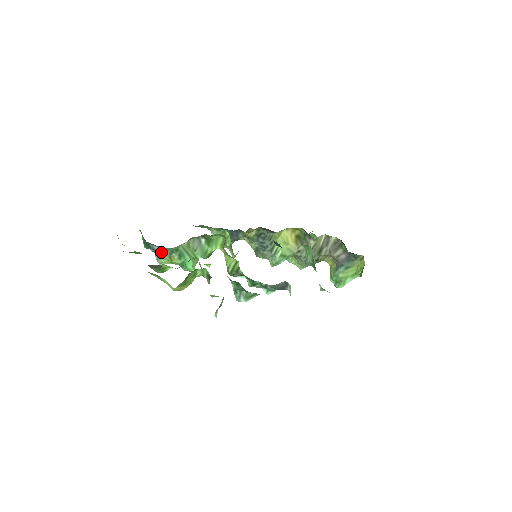
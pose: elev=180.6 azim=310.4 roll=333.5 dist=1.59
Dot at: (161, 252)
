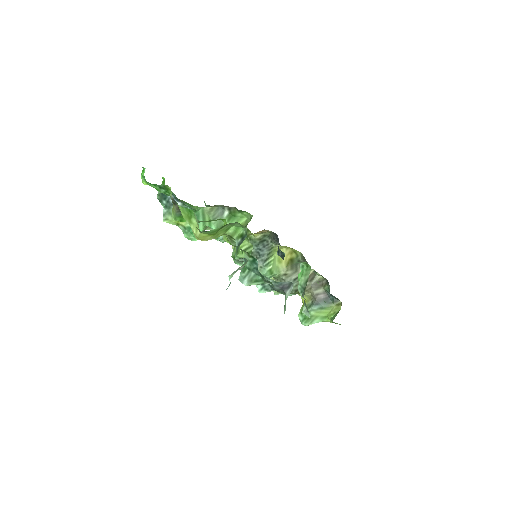
Dot at: occluded
